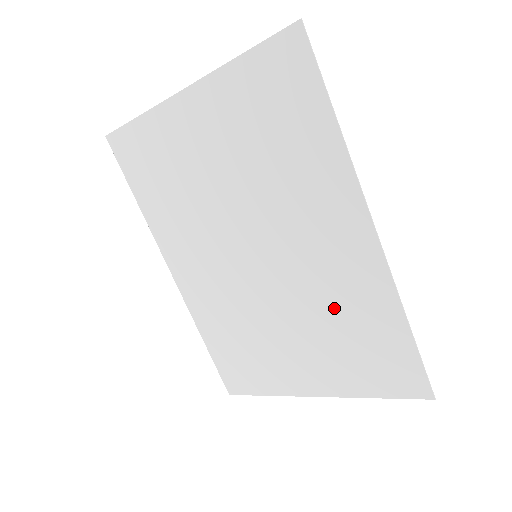
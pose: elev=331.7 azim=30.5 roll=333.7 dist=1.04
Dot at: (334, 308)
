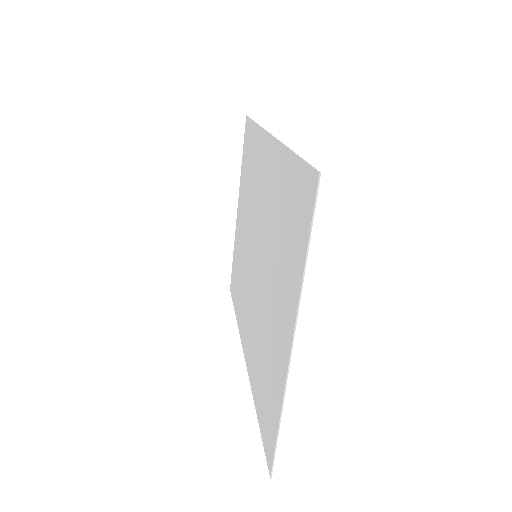
Dot at: (274, 220)
